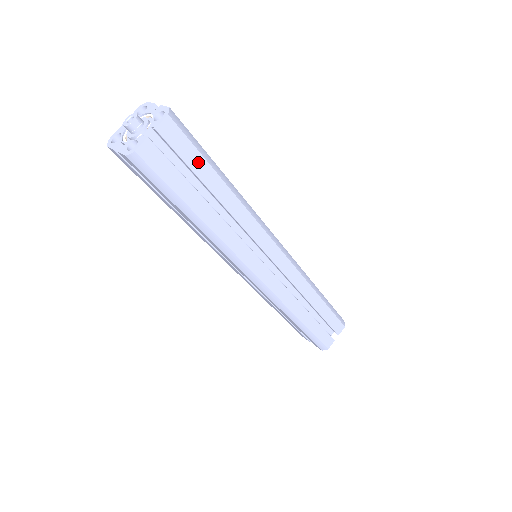
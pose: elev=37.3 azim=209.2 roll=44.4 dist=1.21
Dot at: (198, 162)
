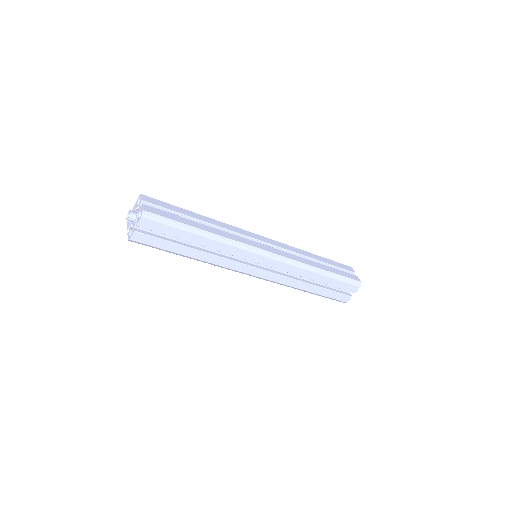
Dot at: (173, 231)
